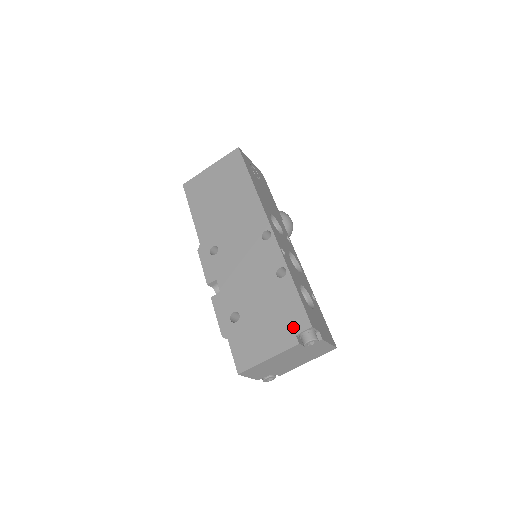
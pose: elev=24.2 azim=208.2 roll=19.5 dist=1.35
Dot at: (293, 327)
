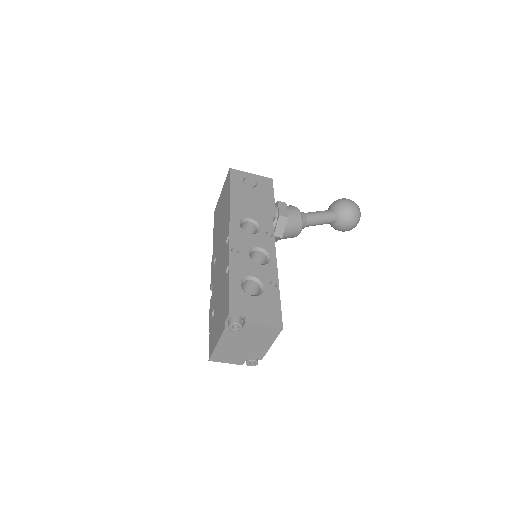
Dot at: (224, 316)
